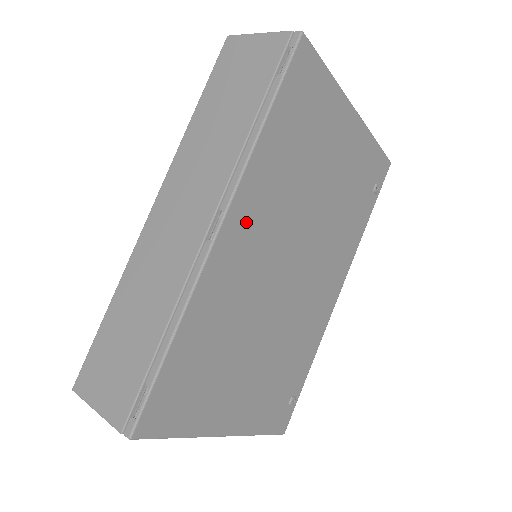
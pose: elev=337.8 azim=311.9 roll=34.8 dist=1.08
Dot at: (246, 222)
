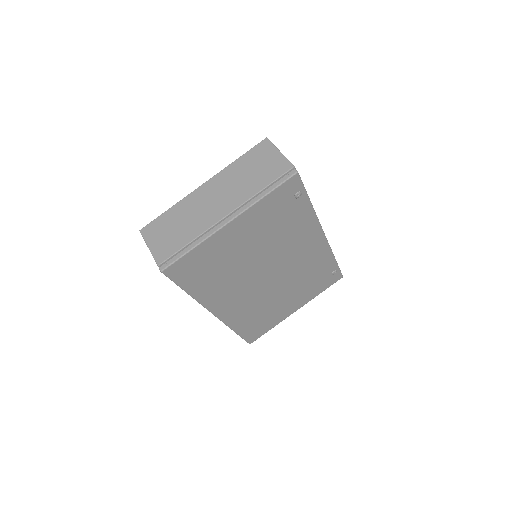
Dot at: (223, 303)
